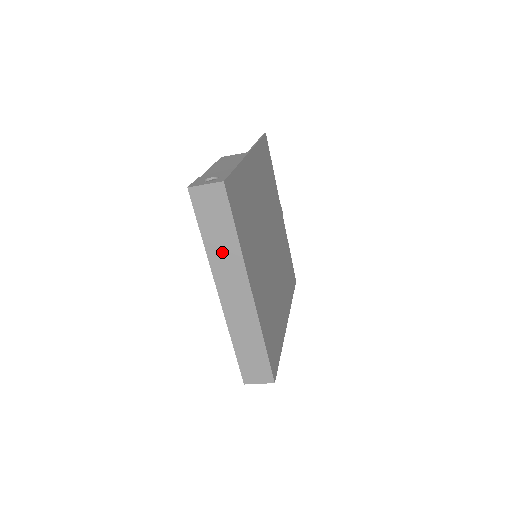
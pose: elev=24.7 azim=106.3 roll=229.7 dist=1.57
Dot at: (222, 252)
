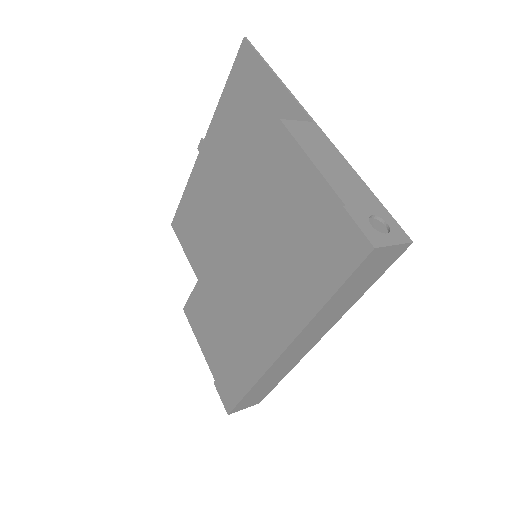
Dot at: (333, 311)
